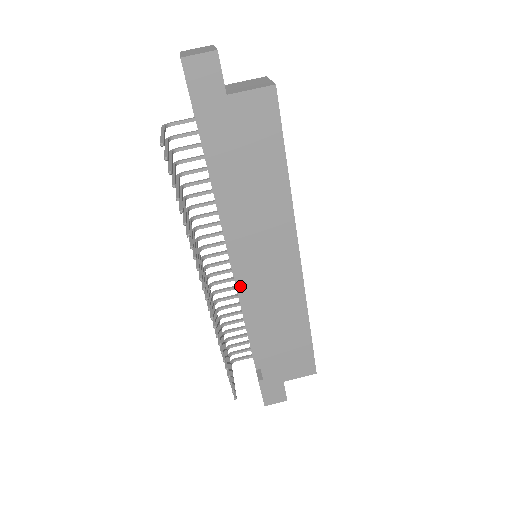
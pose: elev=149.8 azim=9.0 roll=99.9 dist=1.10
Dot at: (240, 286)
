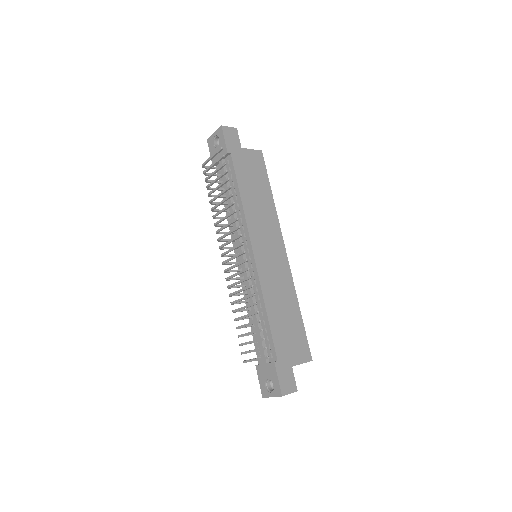
Dot at: occluded
